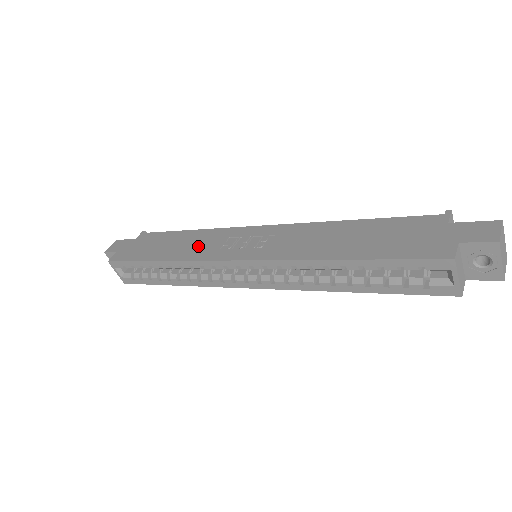
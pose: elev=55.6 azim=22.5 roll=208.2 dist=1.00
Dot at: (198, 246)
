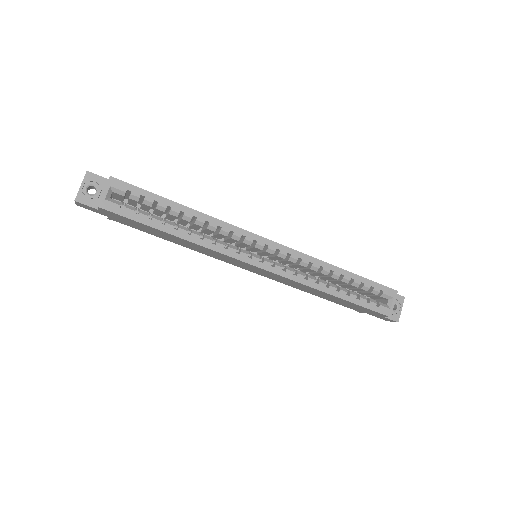
Dot at: occluded
